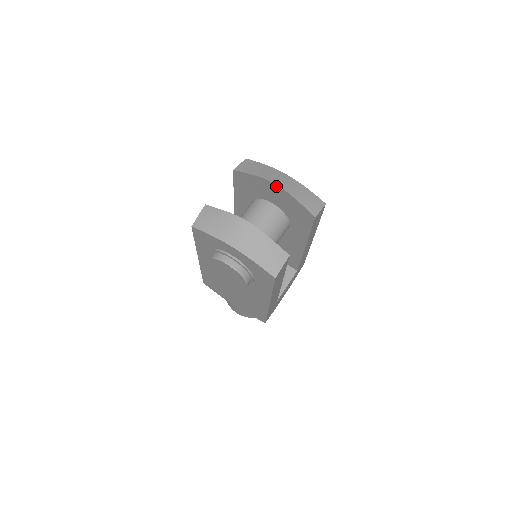
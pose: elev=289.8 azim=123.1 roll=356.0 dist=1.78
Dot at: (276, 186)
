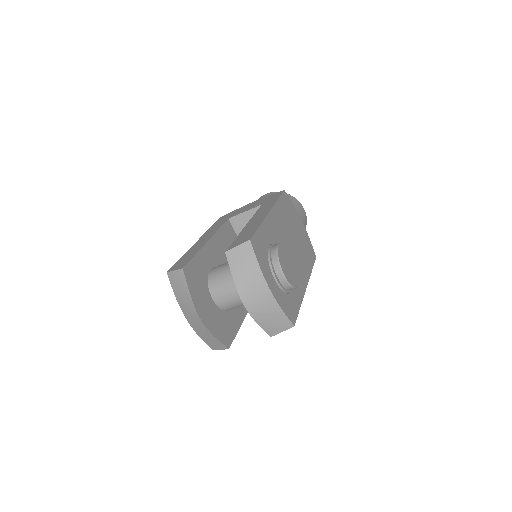
Dot at: (245, 305)
